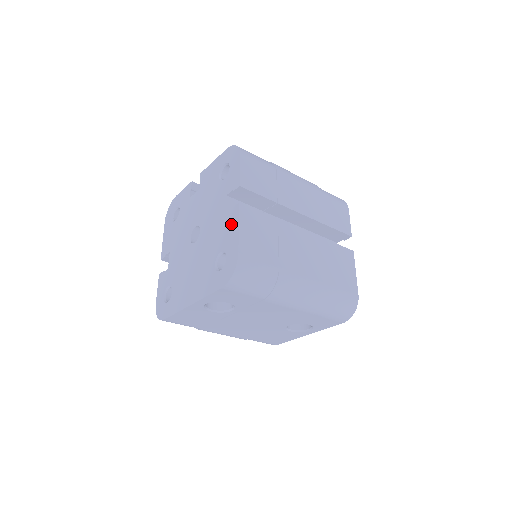
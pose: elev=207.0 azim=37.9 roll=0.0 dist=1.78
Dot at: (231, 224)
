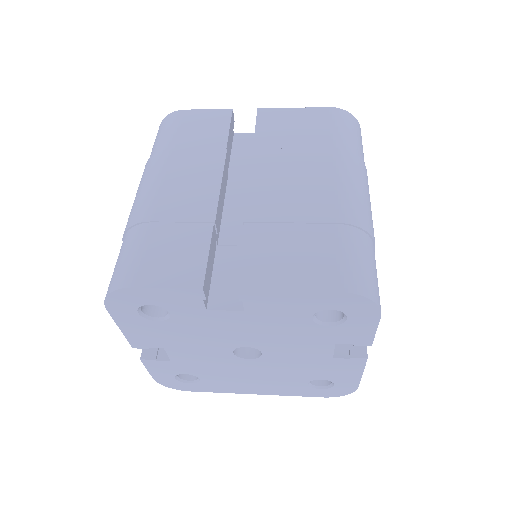
Dot at: (347, 369)
